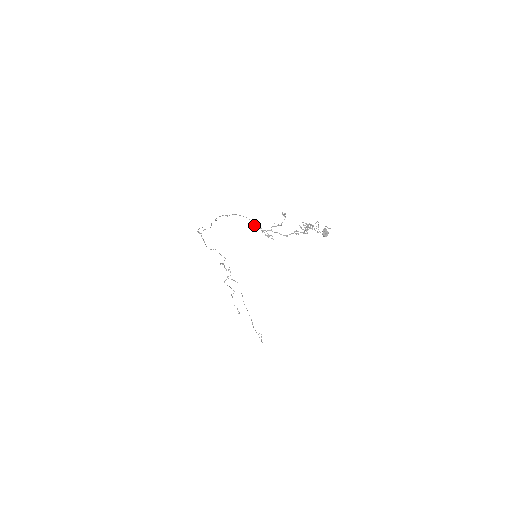
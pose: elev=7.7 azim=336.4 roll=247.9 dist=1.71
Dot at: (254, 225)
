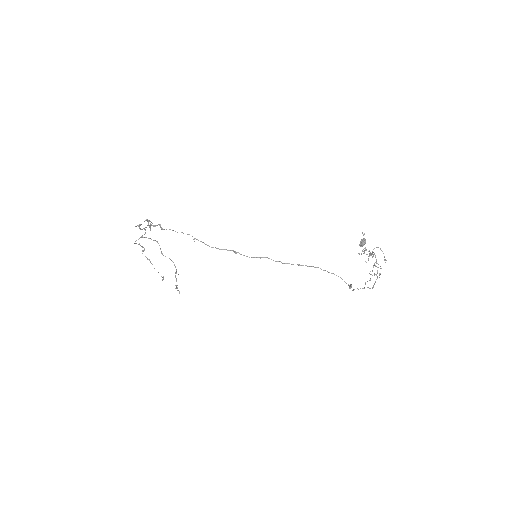
Dot at: (350, 287)
